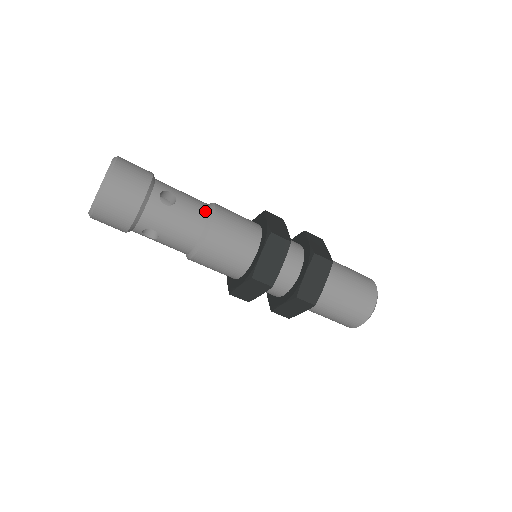
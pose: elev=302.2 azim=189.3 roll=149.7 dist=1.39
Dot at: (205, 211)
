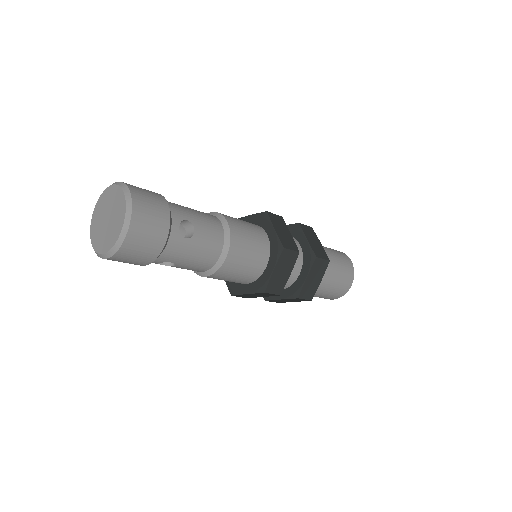
Dot at: (220, 233)
